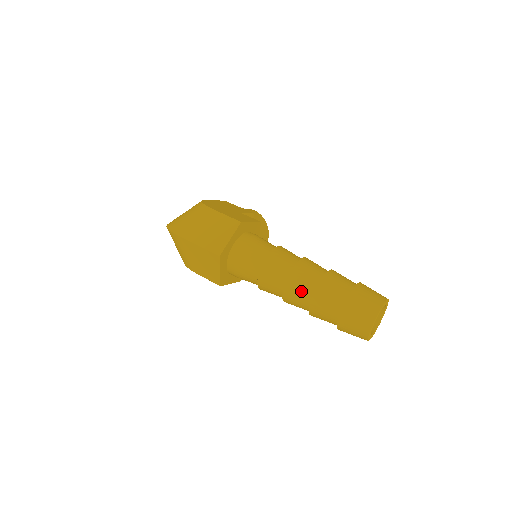
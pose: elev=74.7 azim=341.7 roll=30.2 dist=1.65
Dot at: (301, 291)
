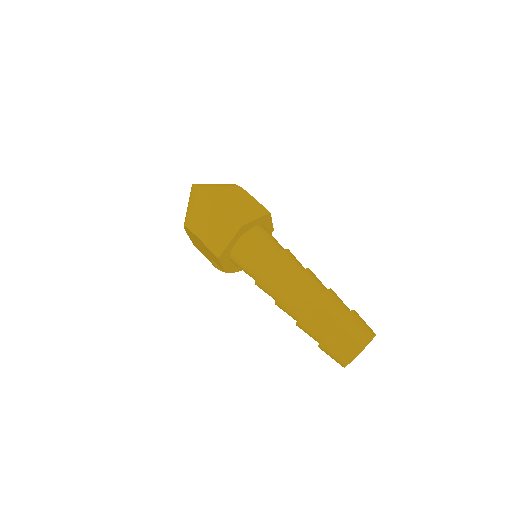
Dot at: (304, 291)
